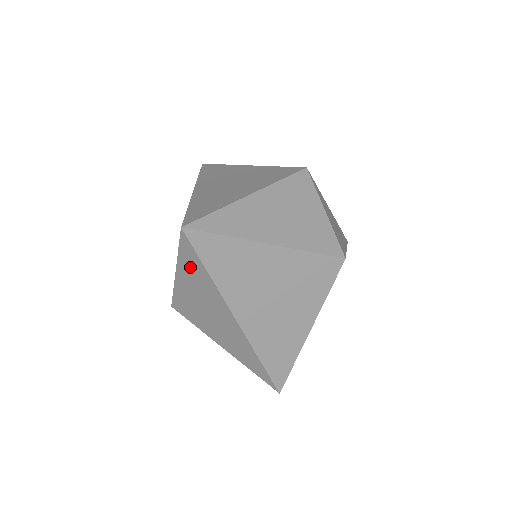
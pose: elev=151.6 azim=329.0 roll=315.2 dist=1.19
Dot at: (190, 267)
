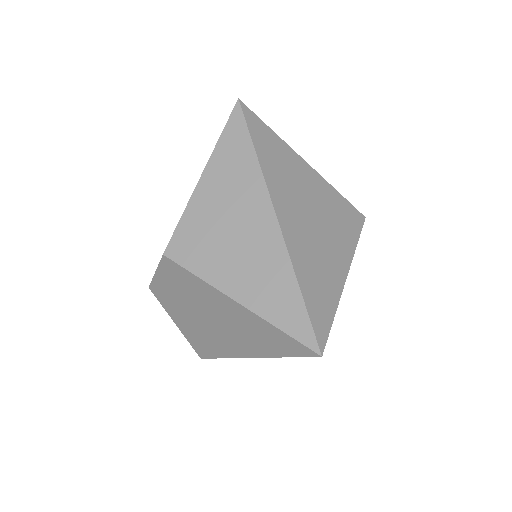
Dot at: (230, 153)
